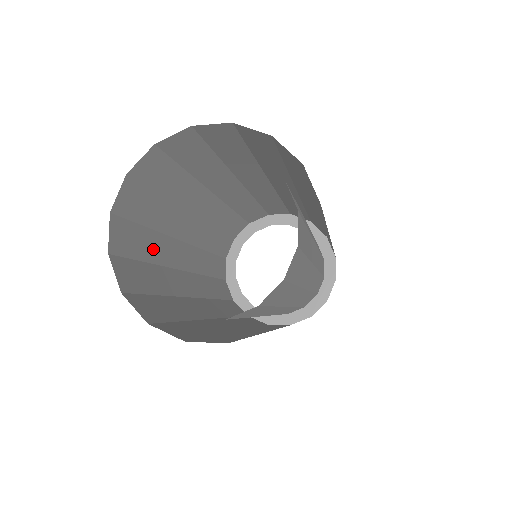
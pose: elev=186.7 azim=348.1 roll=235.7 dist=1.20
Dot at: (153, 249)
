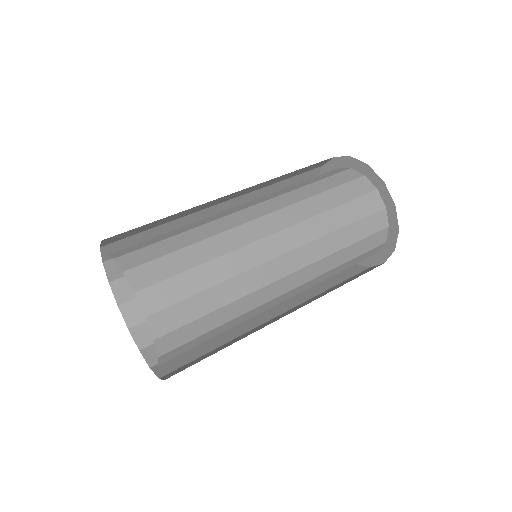
Dot at: occluded
